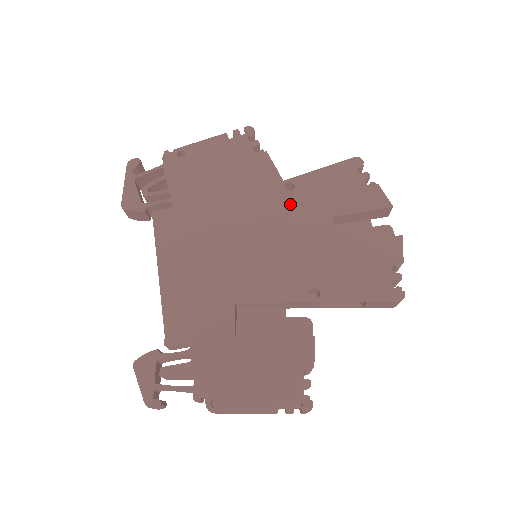
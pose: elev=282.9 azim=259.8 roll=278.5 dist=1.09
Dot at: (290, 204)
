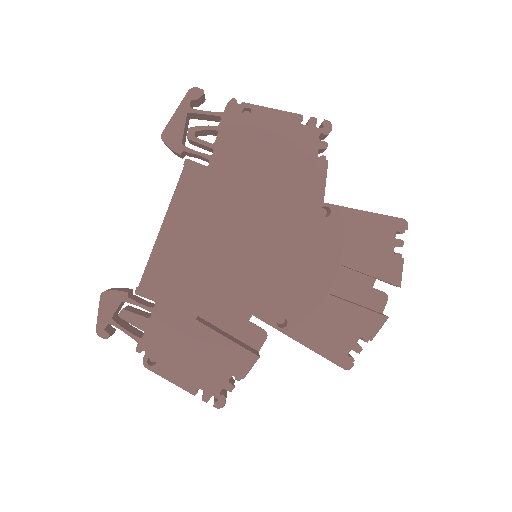
Dot at: (314, 230)
